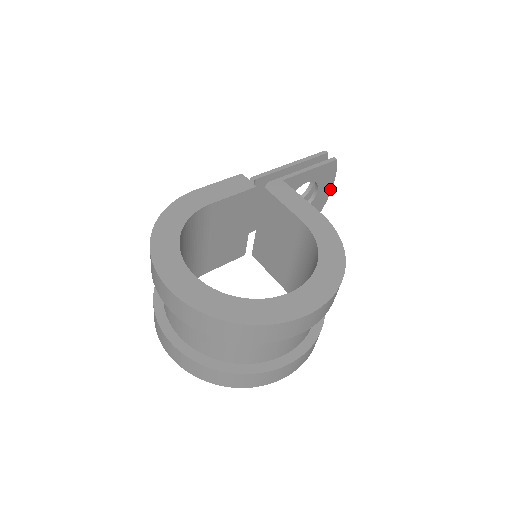
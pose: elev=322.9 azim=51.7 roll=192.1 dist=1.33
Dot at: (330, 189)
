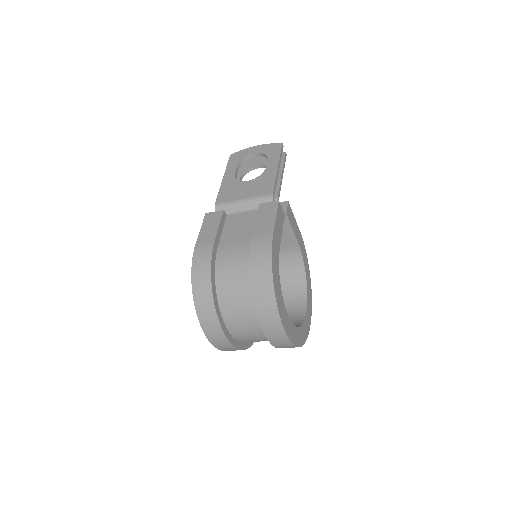
Dot at: occluded
